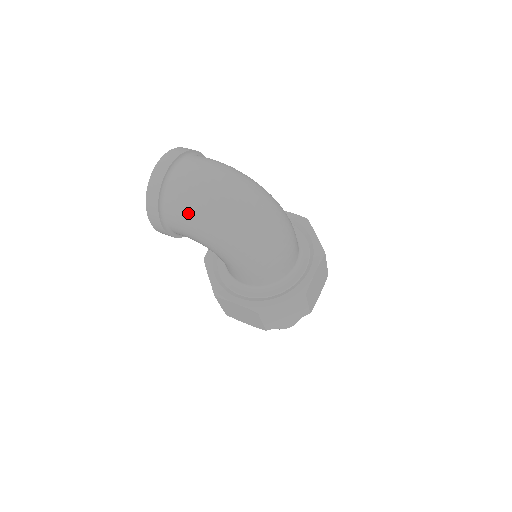
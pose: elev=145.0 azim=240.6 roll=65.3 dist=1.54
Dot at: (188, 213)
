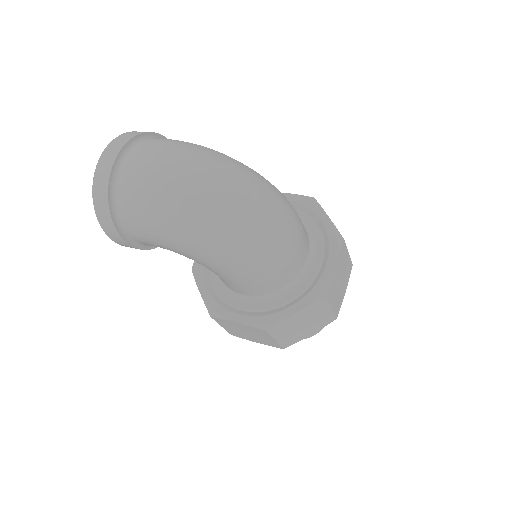
Dot at: (149, 216)
